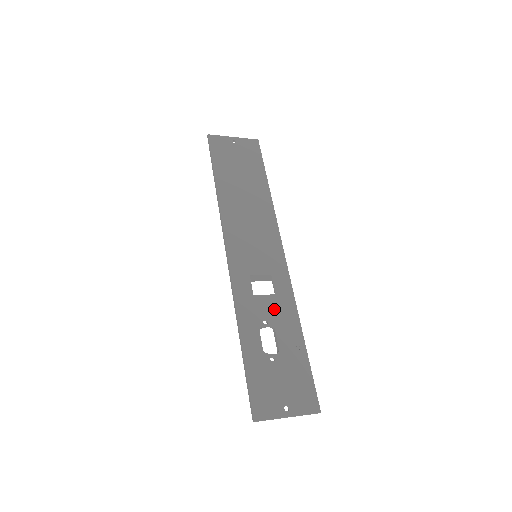
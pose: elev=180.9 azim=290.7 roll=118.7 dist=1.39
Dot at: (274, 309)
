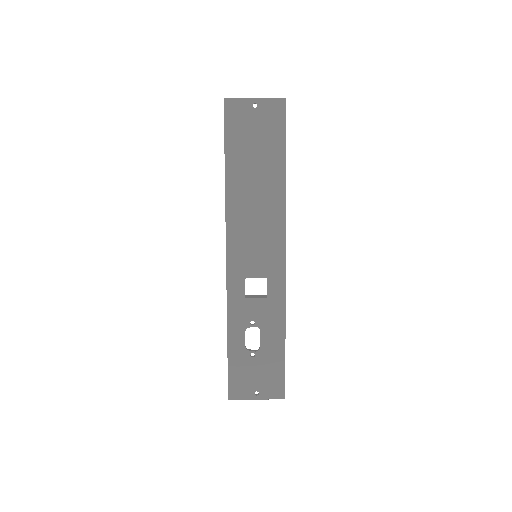
Dot at: (263, 312)
